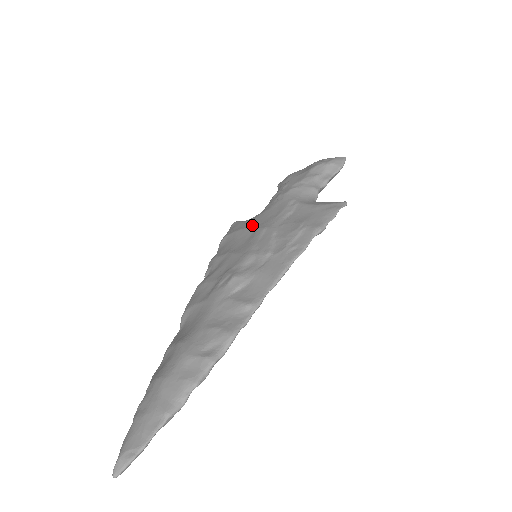
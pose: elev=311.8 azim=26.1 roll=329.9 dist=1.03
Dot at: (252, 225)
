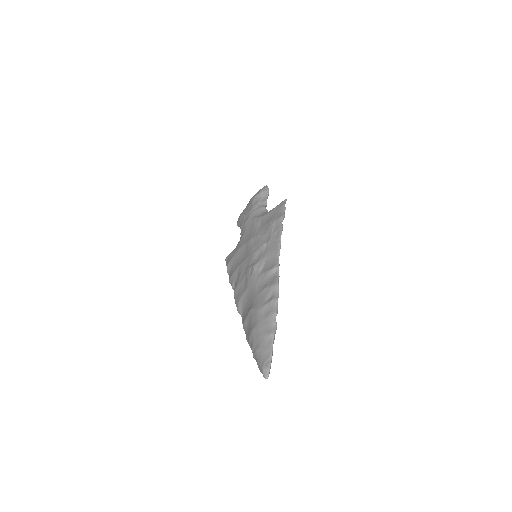
Dot at: (241, 245)
